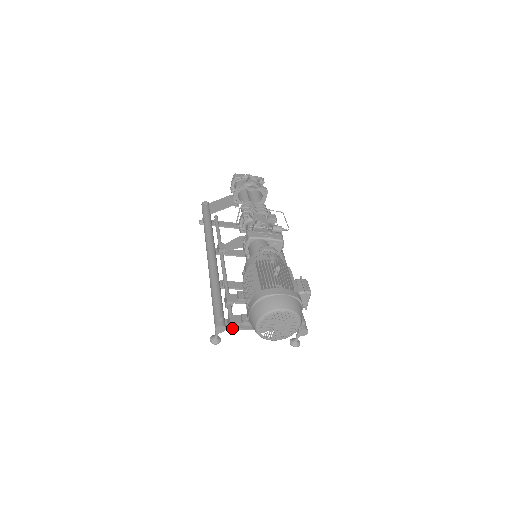
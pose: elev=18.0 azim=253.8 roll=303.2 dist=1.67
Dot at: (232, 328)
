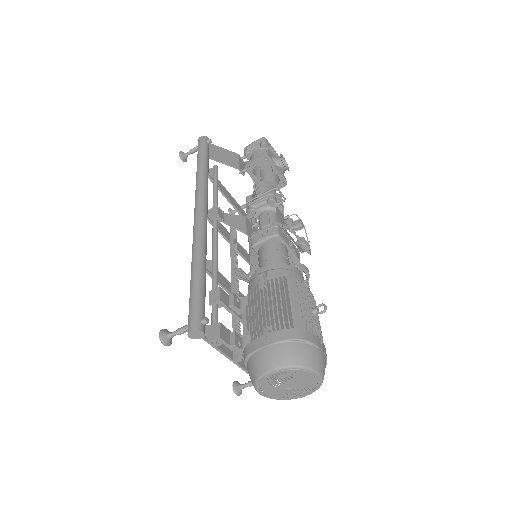
Dot at: occluded
